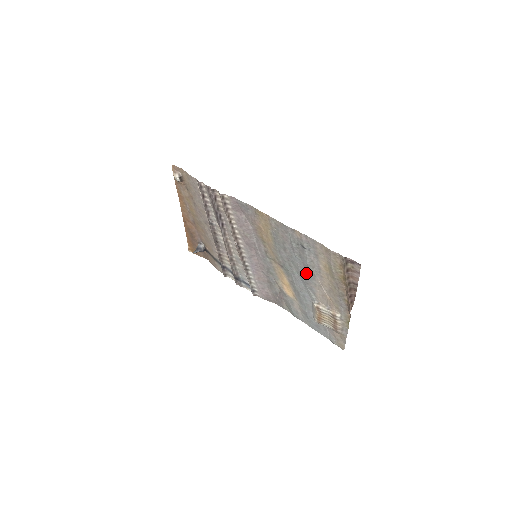
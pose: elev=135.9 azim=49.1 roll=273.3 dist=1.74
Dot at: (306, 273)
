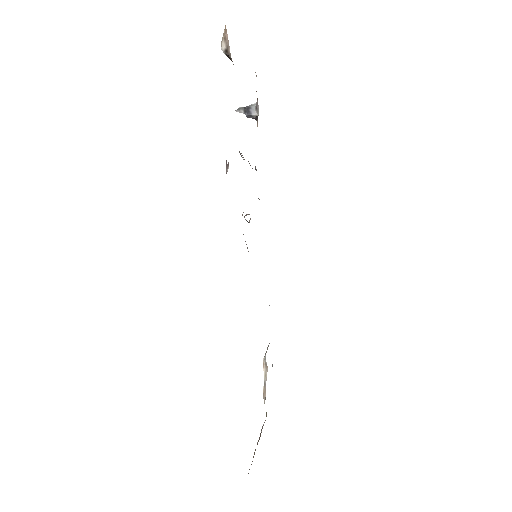
Dot at: occluded
